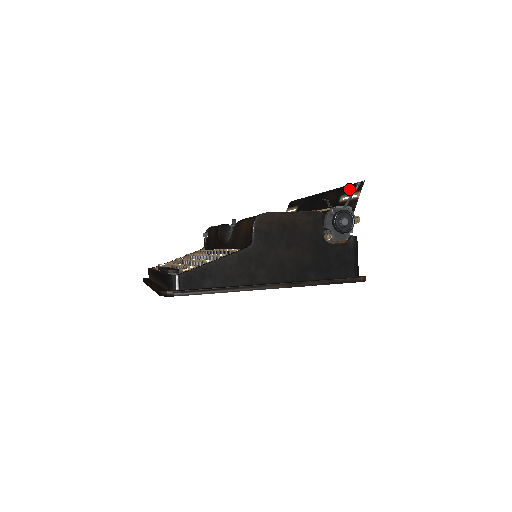
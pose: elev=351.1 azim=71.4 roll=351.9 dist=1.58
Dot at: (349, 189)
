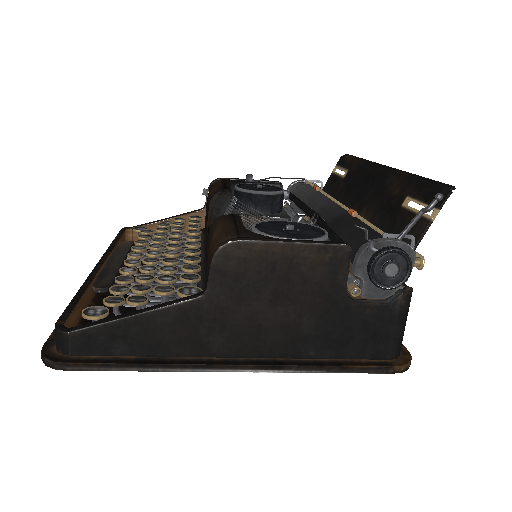
Dot at: (423, 190)
